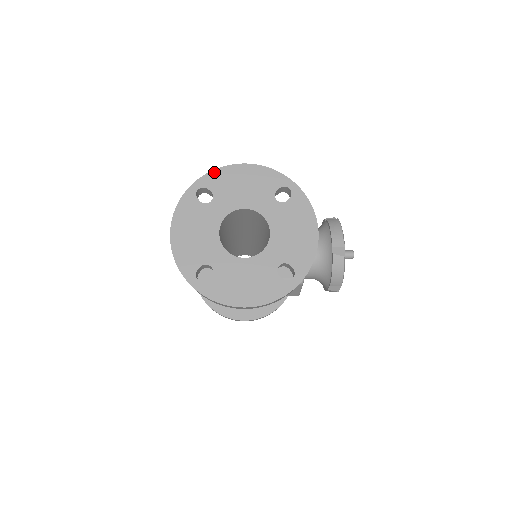
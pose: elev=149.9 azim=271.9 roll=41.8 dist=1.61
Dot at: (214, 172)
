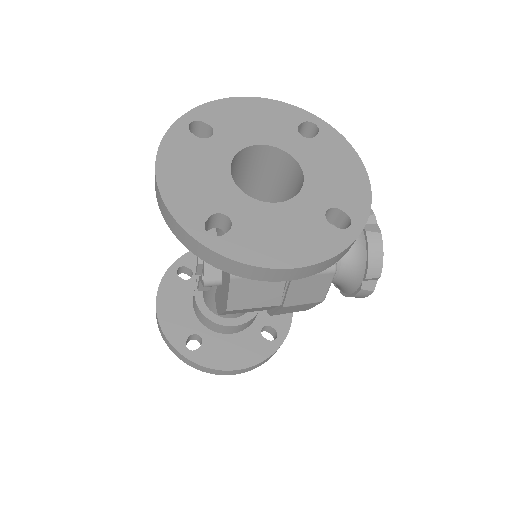
Dot at: (210, 104)
